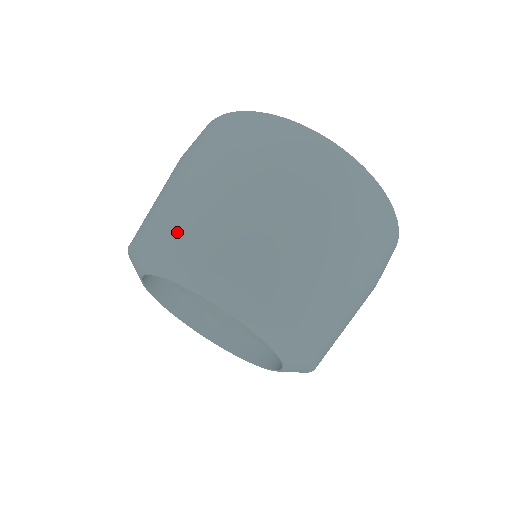
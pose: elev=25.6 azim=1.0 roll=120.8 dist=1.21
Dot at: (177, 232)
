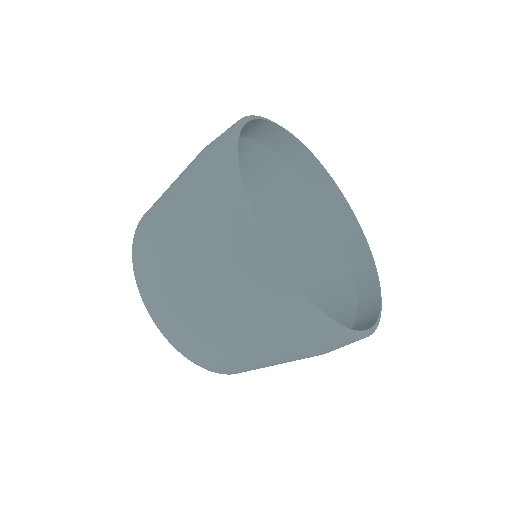
Dot at: (147, 283)
